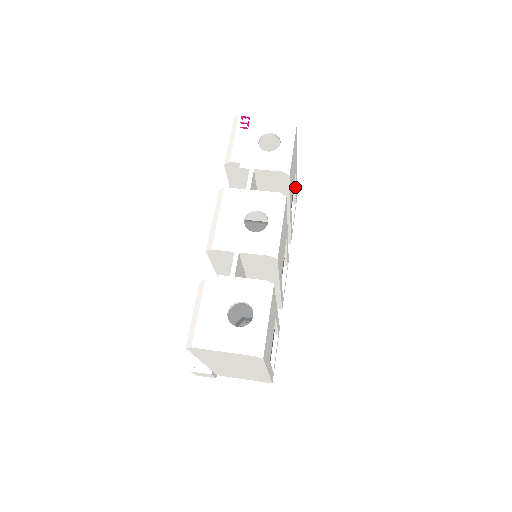
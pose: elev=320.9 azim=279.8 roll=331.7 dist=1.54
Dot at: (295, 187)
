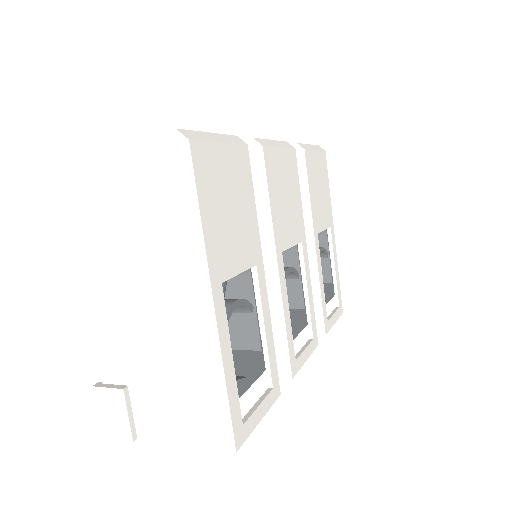
Dot at: (334, 265)
